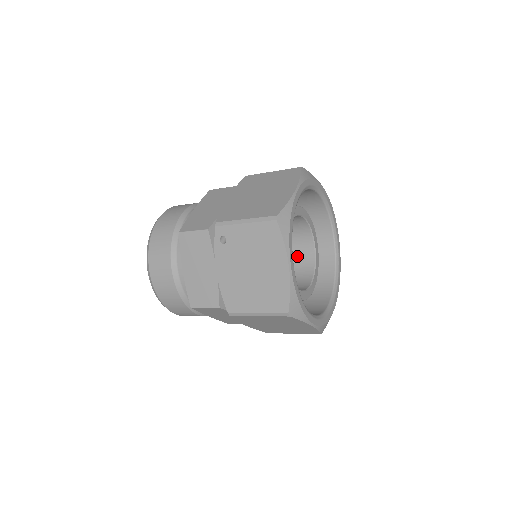
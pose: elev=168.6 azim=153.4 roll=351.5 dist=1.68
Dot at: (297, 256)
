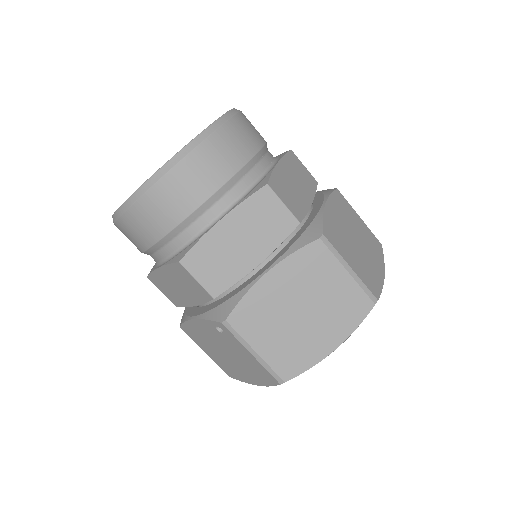
Dot at: occluded
